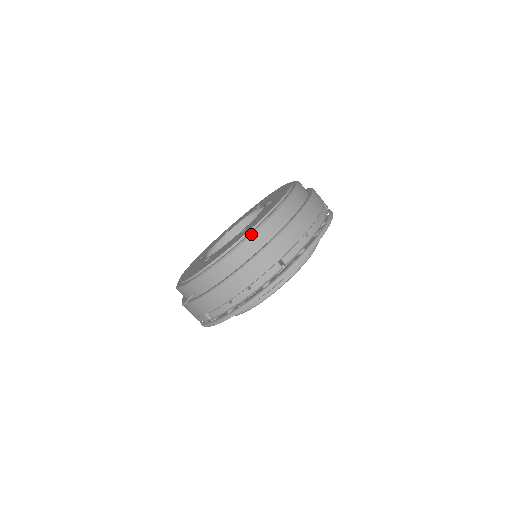
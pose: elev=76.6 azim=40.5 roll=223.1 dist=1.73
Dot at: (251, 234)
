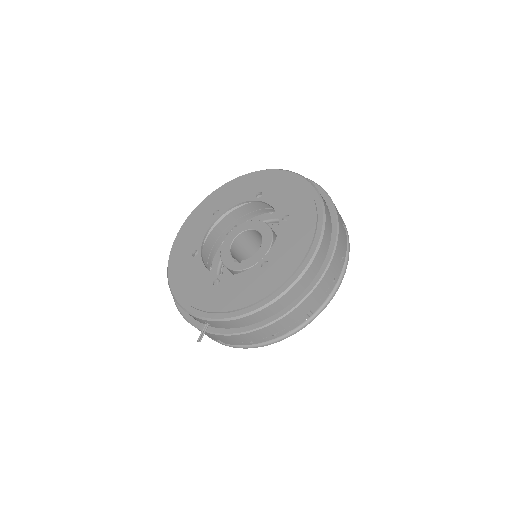
Dot at: (286, 292)
